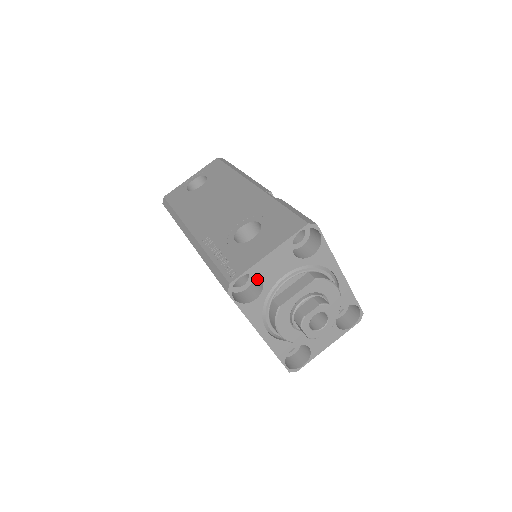
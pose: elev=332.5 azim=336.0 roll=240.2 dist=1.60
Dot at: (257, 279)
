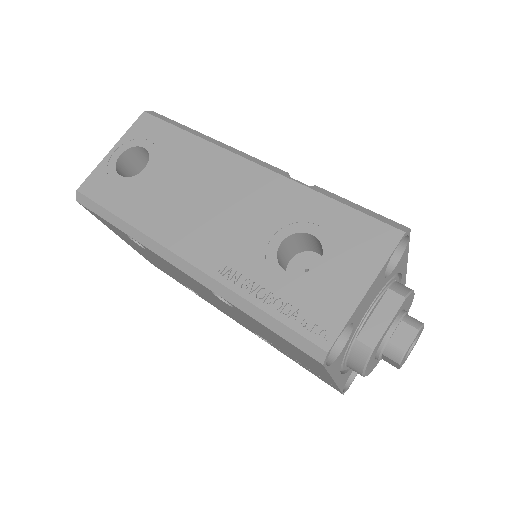
Dot at: occluded
